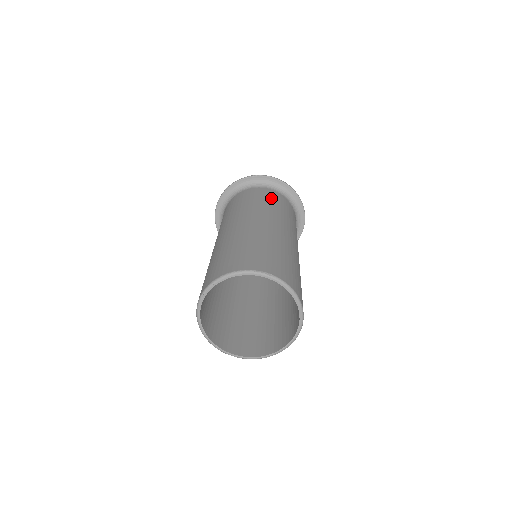
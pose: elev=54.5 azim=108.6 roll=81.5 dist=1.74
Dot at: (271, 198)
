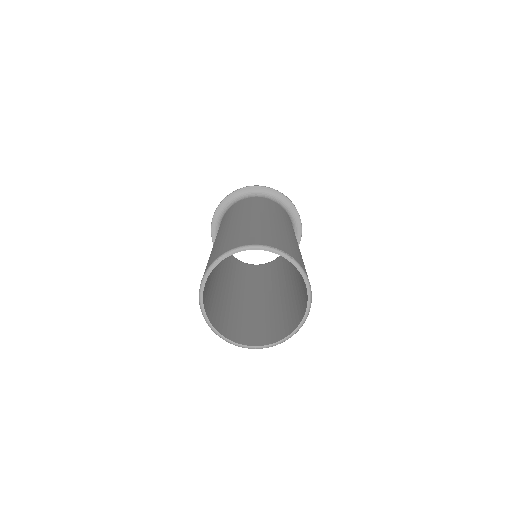
Dot at: (280, 209)
